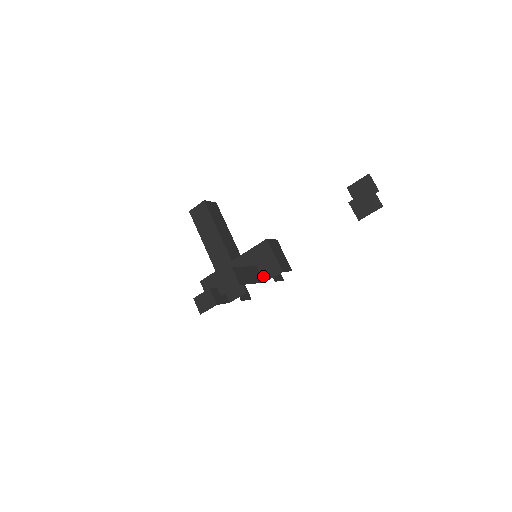
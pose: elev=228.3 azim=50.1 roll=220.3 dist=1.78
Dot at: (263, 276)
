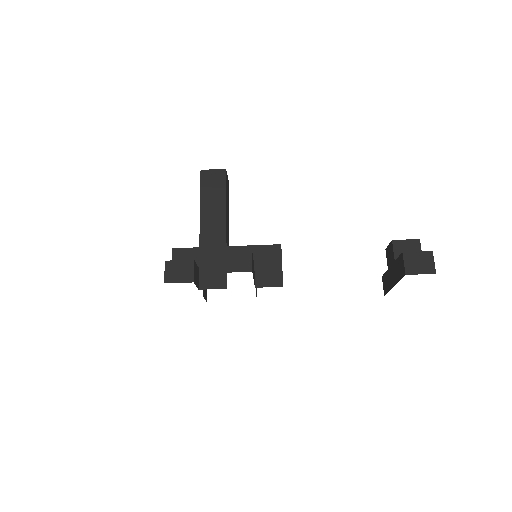
Dot at: (257, 280)
